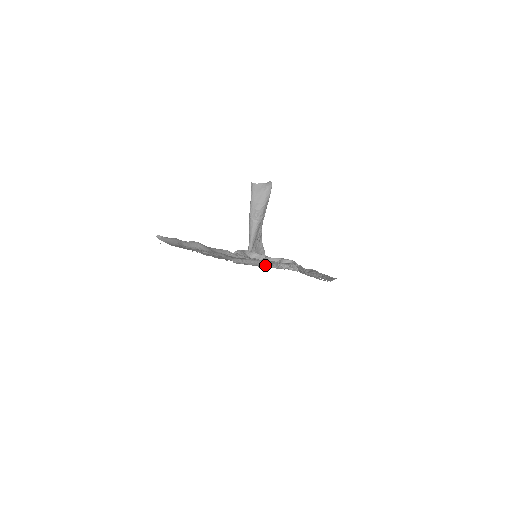
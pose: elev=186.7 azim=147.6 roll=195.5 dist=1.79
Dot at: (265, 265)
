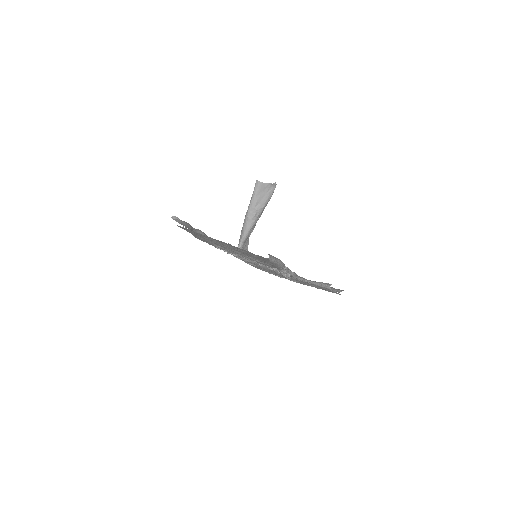
Dot at: (283, 266)
